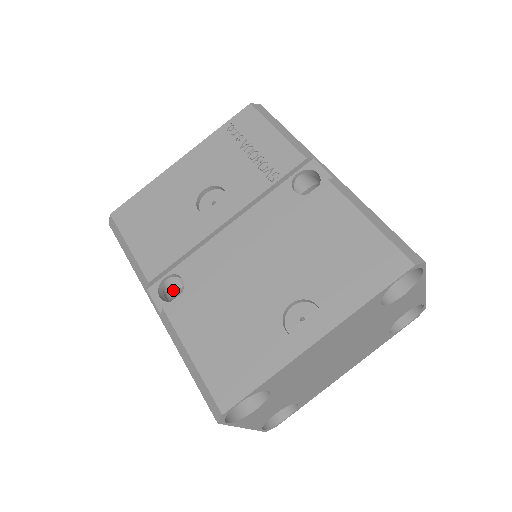
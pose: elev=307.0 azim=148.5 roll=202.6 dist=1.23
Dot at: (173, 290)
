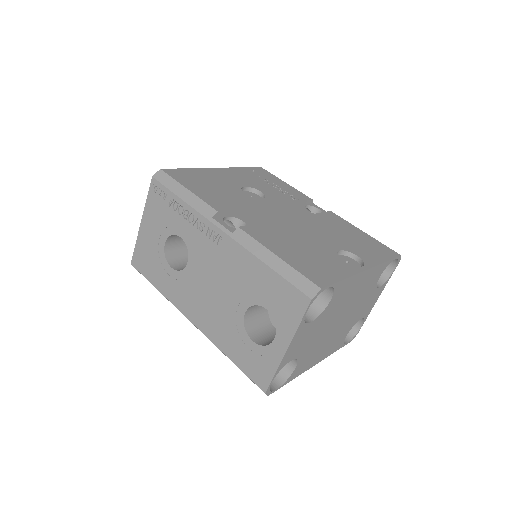
Dot at: occluded
